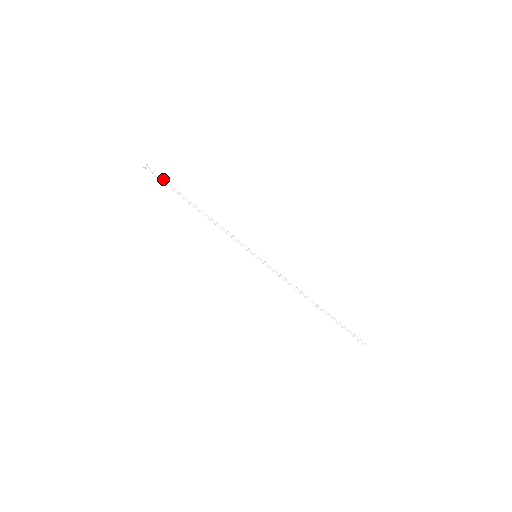
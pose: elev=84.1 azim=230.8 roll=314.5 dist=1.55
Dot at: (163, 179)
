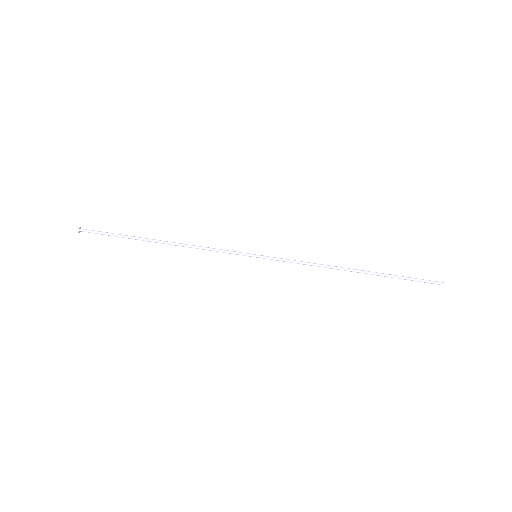
Dot at: (105, 232)
